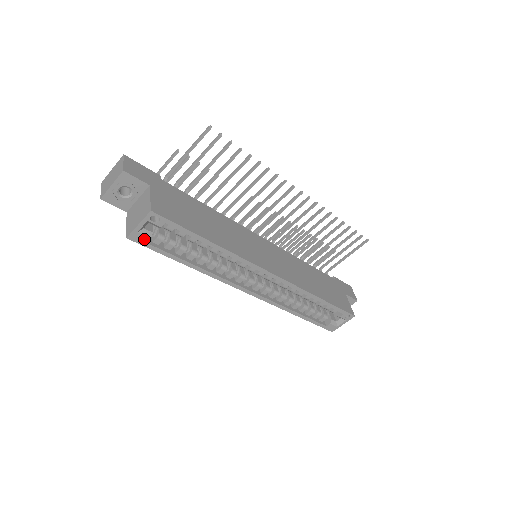
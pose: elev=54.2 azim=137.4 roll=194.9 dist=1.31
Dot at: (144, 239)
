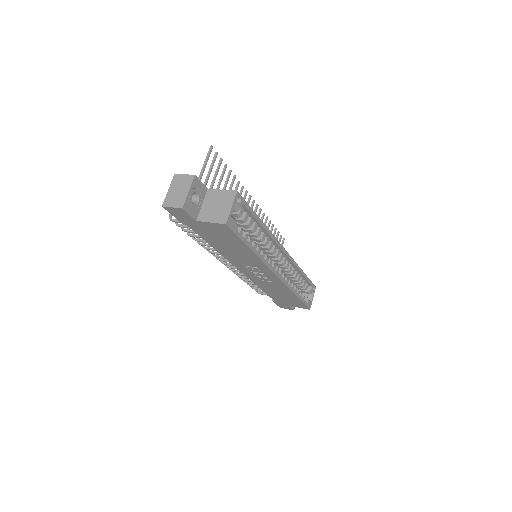
Dot at: (234, 224)
